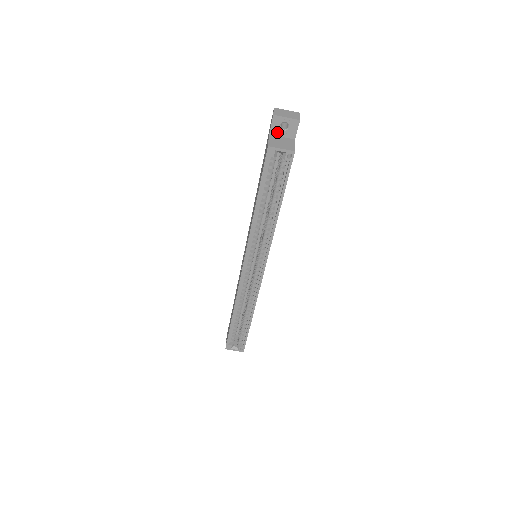
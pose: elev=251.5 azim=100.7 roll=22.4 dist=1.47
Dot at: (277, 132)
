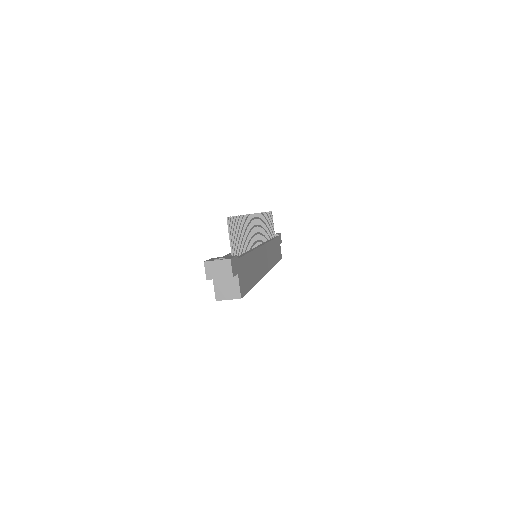
Dot at: occluded
